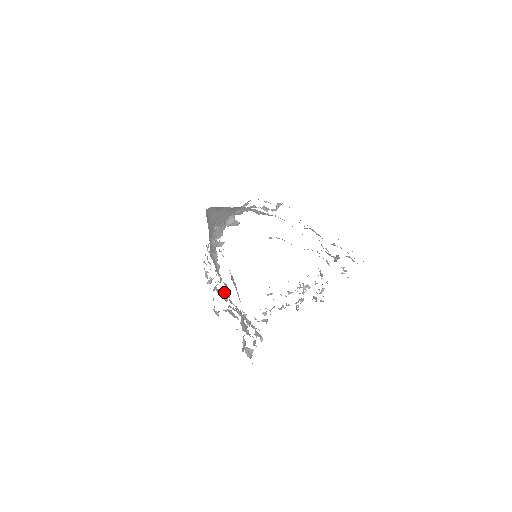
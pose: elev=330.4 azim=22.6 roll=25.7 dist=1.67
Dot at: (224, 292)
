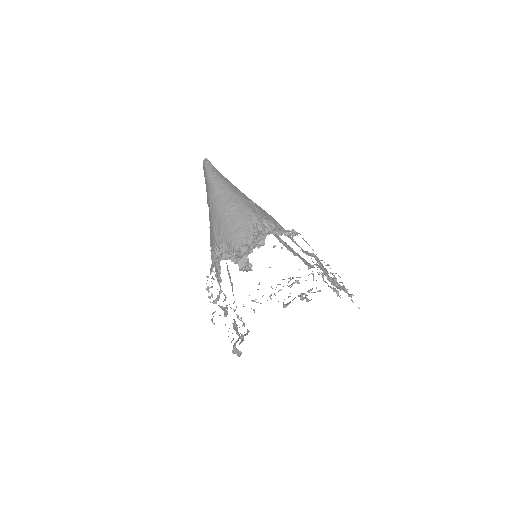
Dot at: (224, 308)
